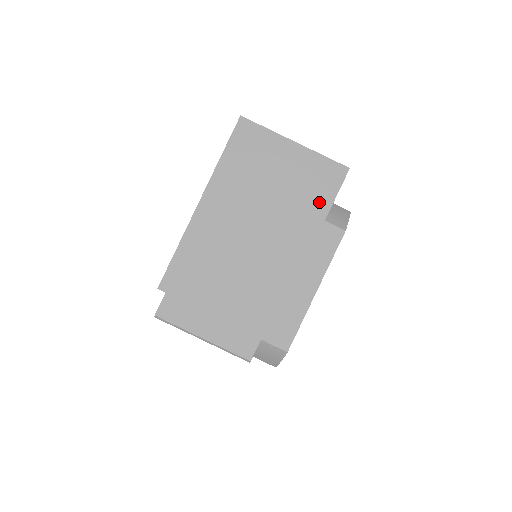
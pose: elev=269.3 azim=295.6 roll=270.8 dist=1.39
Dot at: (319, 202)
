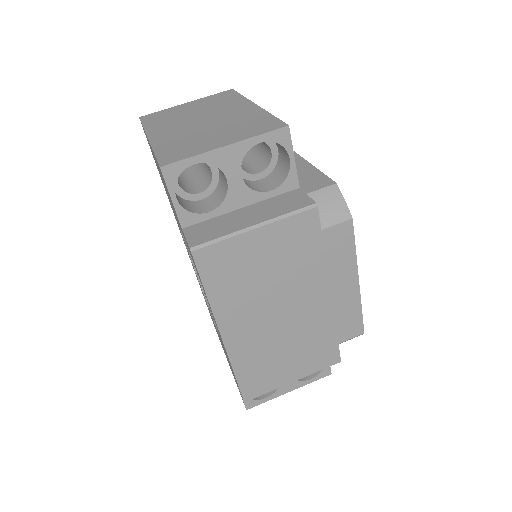
Dot at: (232, 98)
